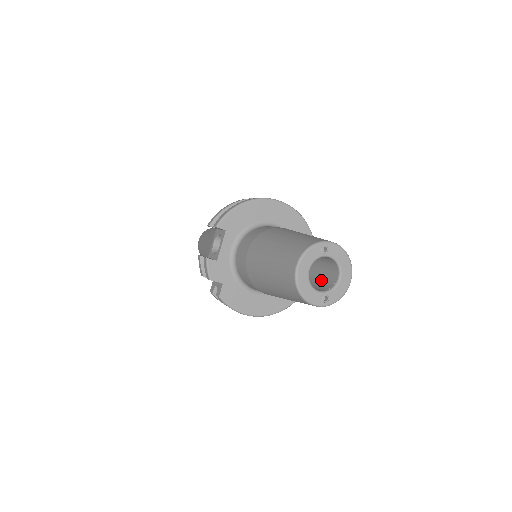
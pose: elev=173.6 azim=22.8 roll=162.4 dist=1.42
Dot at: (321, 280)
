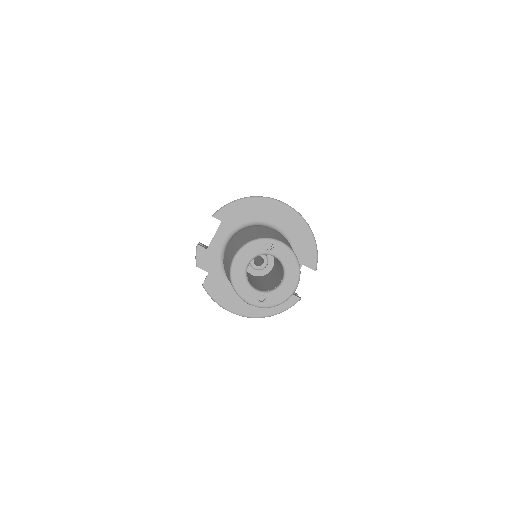
Dot at: (274, 282)
